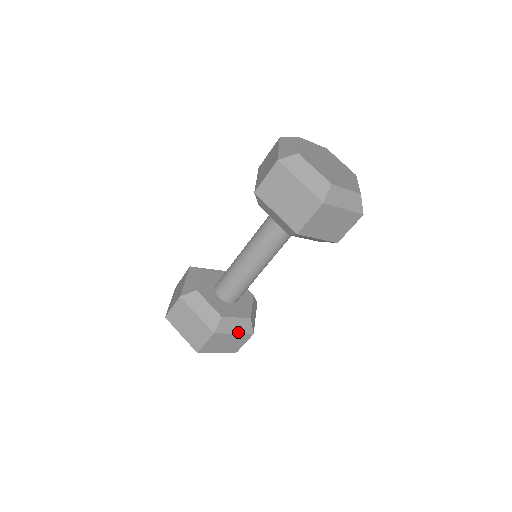
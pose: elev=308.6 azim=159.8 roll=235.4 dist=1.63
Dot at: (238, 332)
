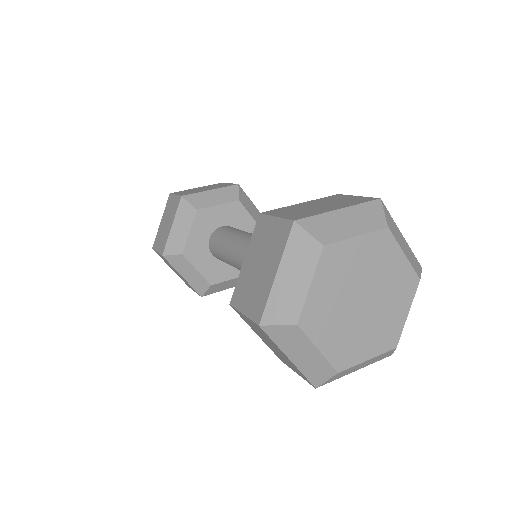
Dot at: (233, 286)
